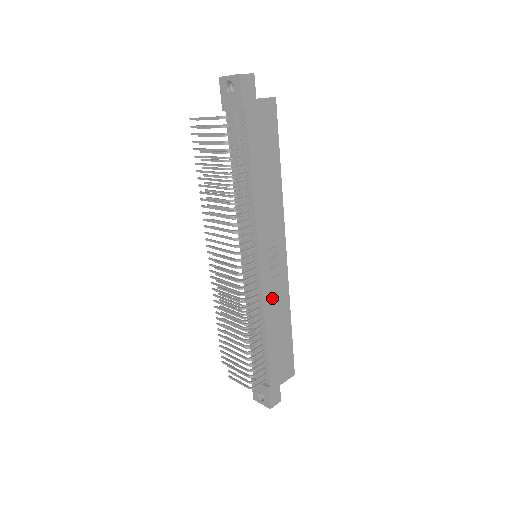
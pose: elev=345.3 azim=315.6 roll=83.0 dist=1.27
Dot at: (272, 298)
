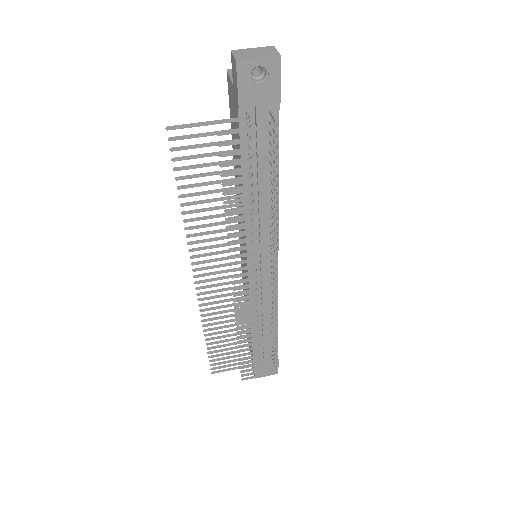
Dot at: occluded
